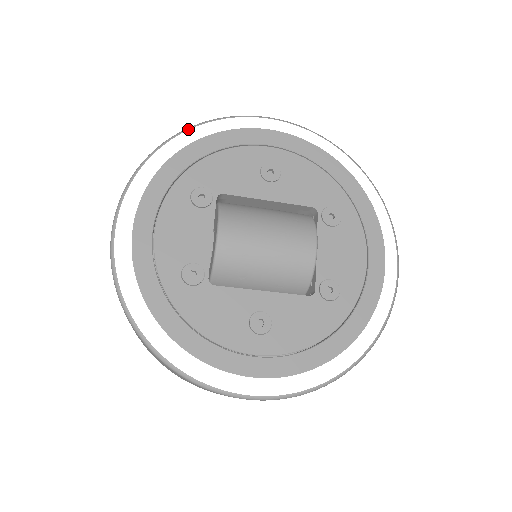
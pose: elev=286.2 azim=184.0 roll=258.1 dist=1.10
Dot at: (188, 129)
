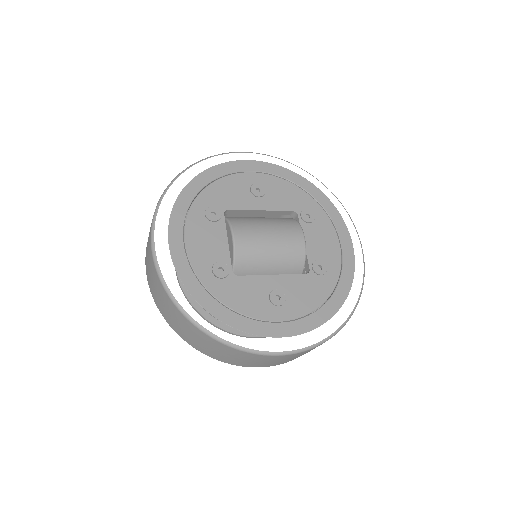
Dot at: occluded
